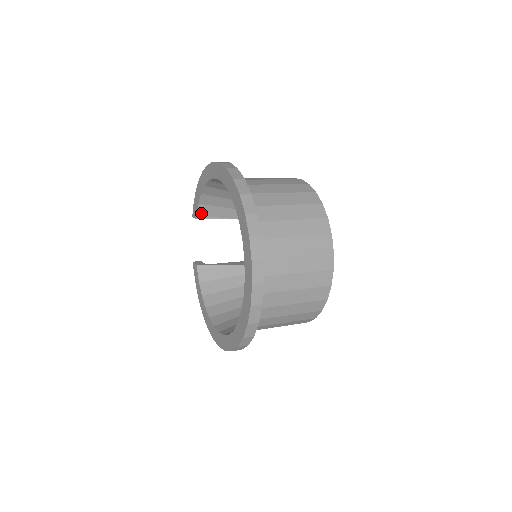
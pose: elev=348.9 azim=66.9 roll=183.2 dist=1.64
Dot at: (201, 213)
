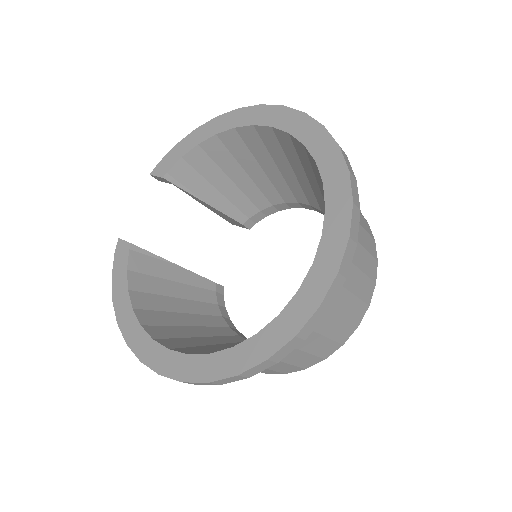
Dot at: (174, 173)
